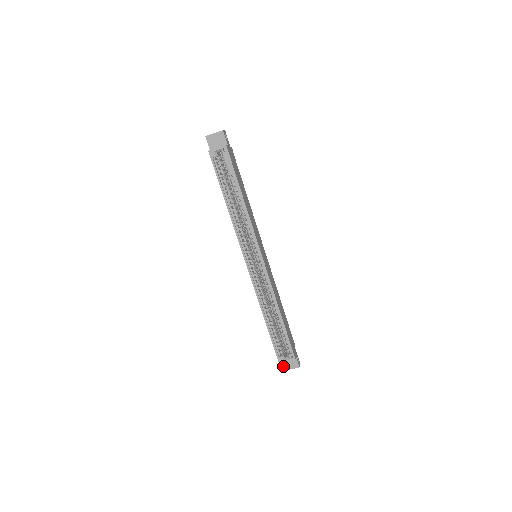
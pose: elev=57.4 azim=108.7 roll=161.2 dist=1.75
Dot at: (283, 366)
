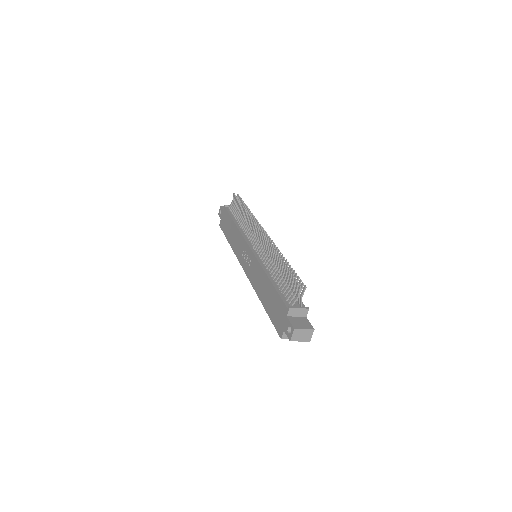
Dot at: occluded
